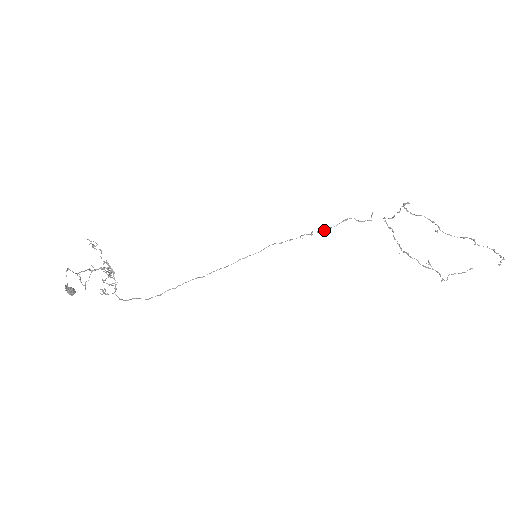
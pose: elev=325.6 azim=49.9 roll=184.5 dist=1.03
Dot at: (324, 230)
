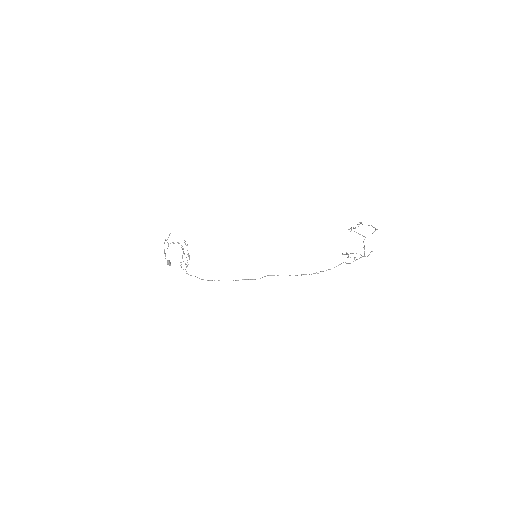
Dot at: occluded
